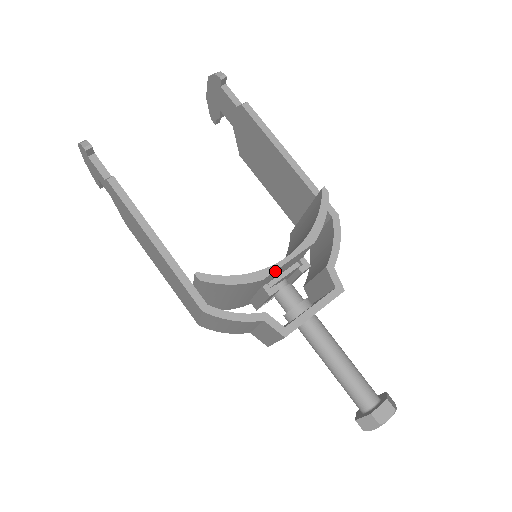
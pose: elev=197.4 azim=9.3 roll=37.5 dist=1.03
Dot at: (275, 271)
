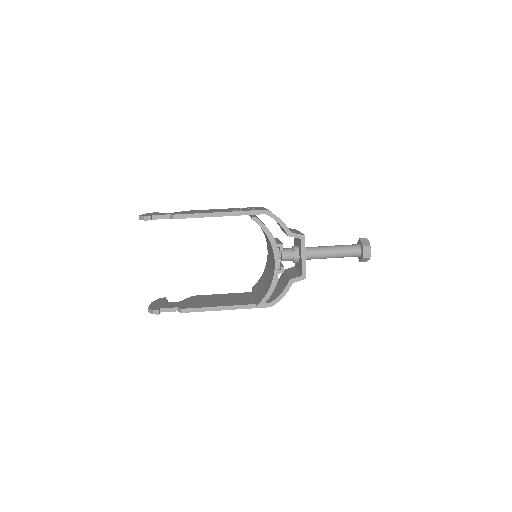
Dot at: (277, 271)
